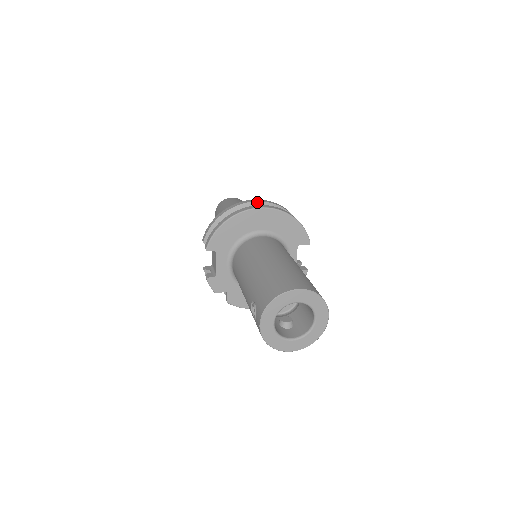
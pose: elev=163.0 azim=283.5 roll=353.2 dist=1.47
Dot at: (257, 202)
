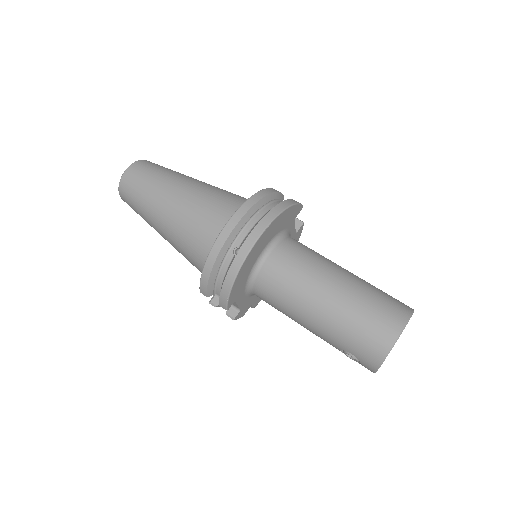
Dot at: (240, 222)
